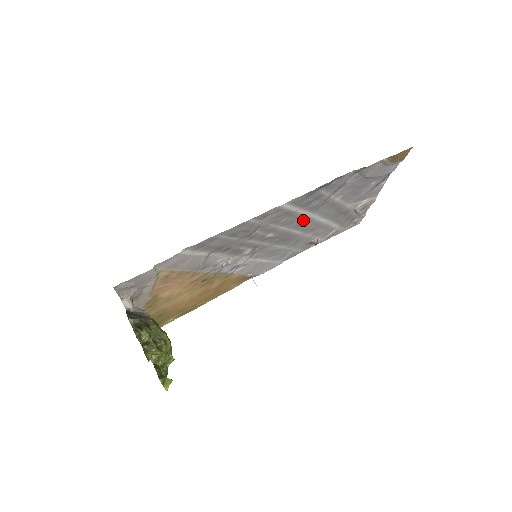
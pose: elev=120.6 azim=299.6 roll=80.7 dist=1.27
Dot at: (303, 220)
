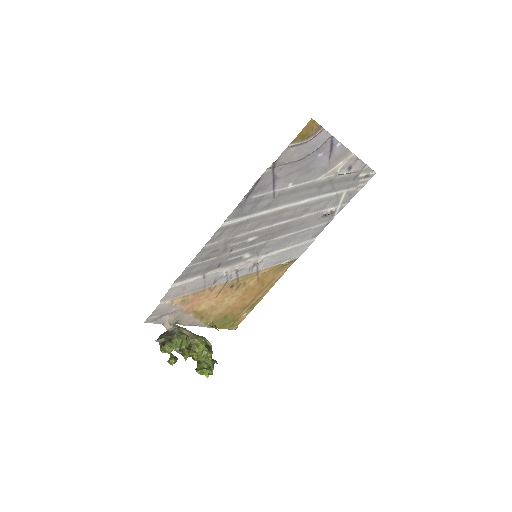
Dot at: (274, 215)
